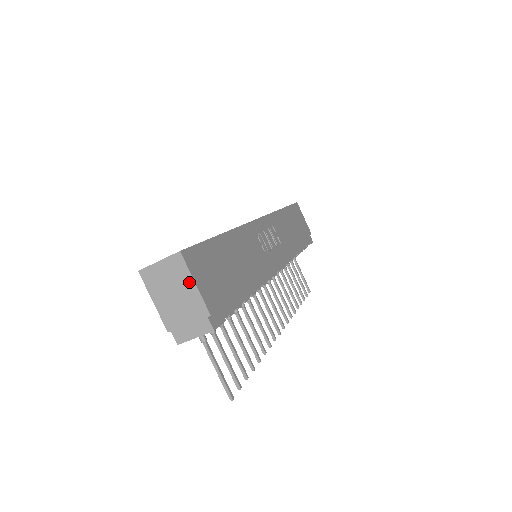
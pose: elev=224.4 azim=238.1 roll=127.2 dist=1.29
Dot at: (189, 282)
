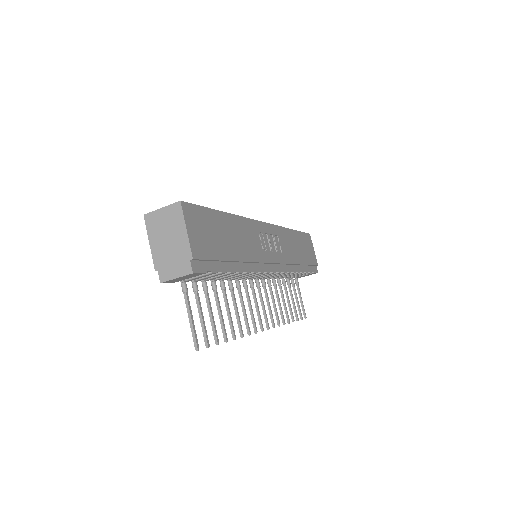
Dot at: (182, 228)
